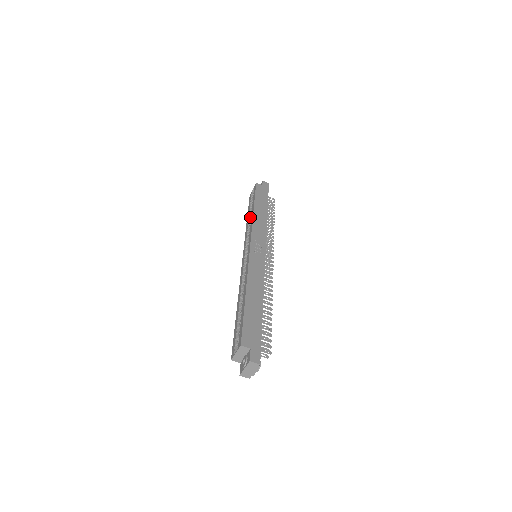
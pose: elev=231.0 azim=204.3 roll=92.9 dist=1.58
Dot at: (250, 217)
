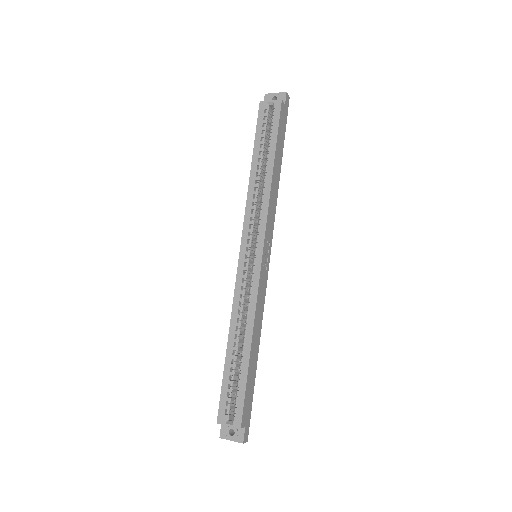
Dot at: (260, 170)
